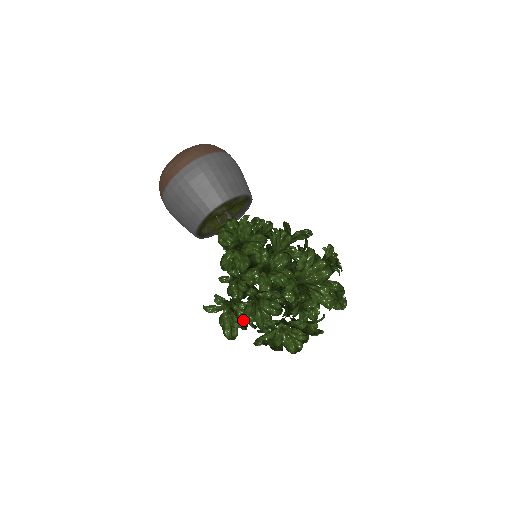
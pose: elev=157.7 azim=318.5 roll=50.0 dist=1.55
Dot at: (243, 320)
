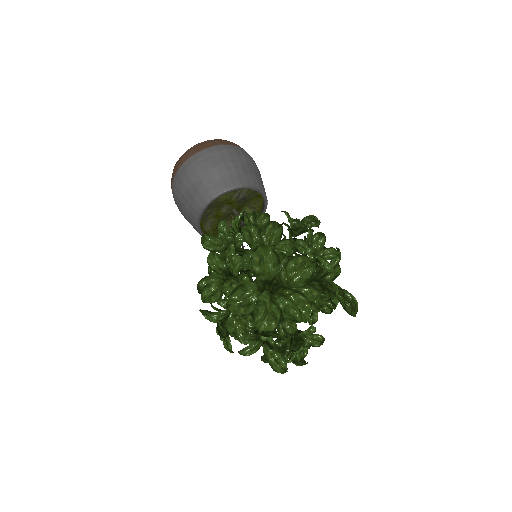
Dot at: (228, 332)
